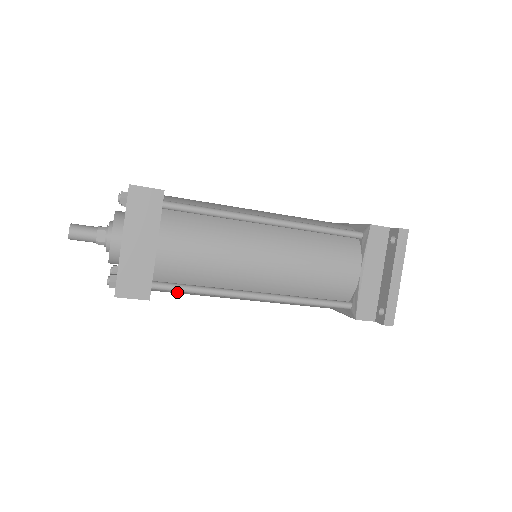
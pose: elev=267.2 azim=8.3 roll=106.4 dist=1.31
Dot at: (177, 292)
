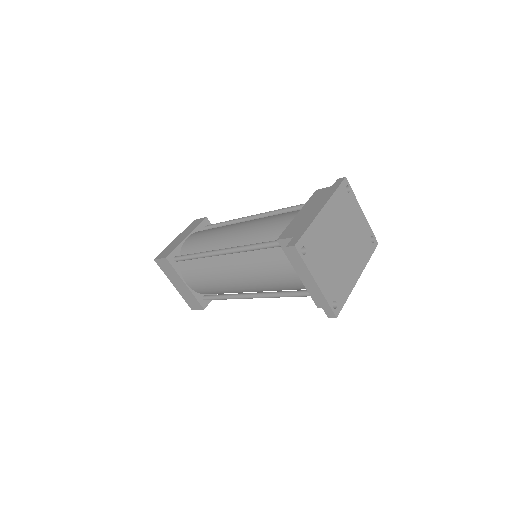
Dot at: occluded
